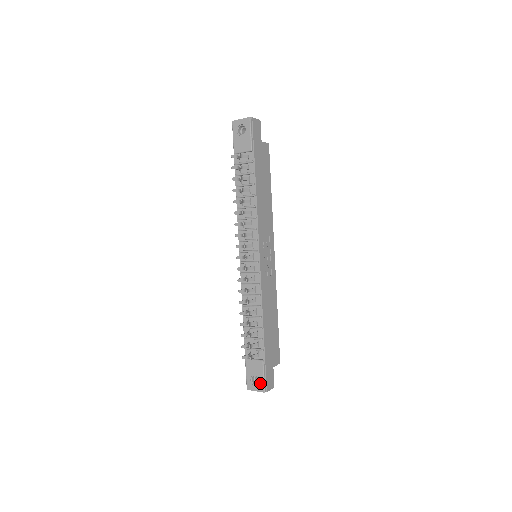
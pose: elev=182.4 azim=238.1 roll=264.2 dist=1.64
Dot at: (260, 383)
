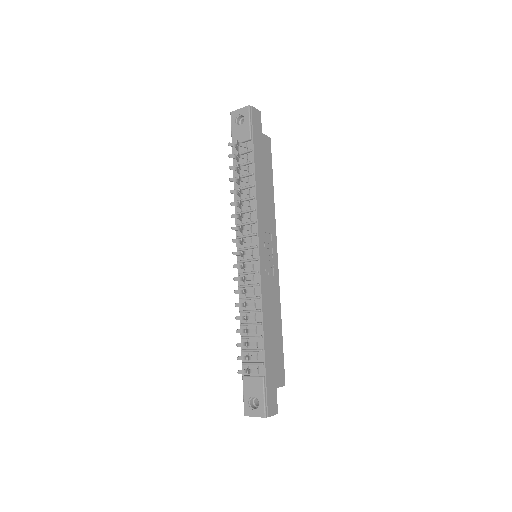
Dot at: (260, 406)
